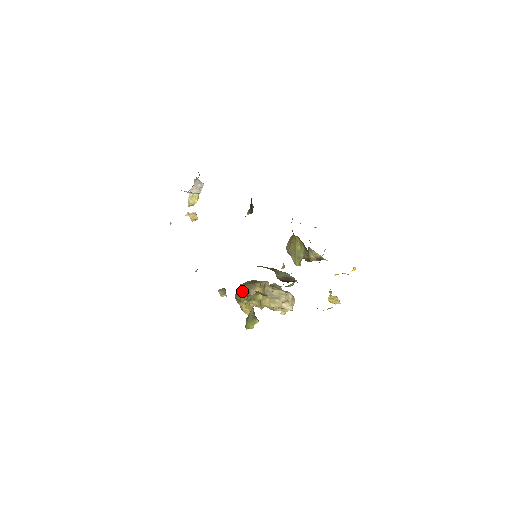
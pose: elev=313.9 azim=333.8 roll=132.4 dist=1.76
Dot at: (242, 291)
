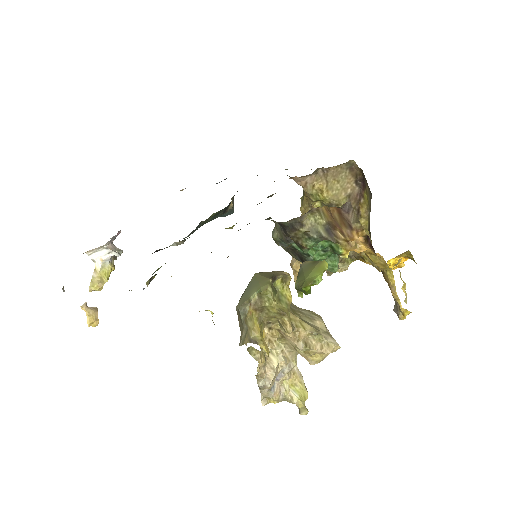
Dot at: (258, 277)
